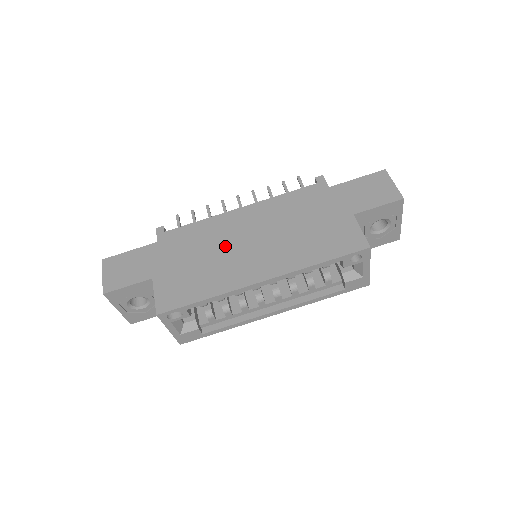
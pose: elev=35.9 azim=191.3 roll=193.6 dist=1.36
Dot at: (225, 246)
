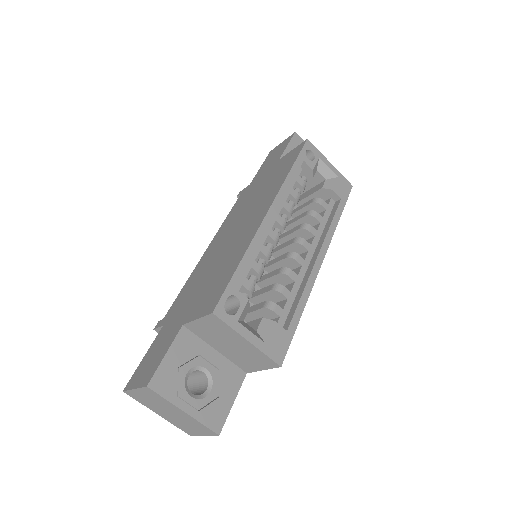
Dot at: (219, 254)
